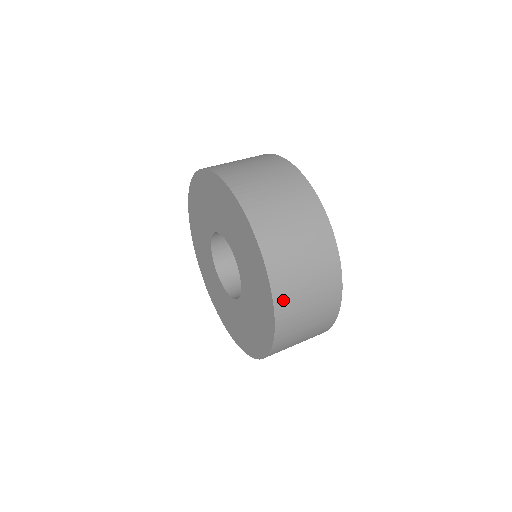
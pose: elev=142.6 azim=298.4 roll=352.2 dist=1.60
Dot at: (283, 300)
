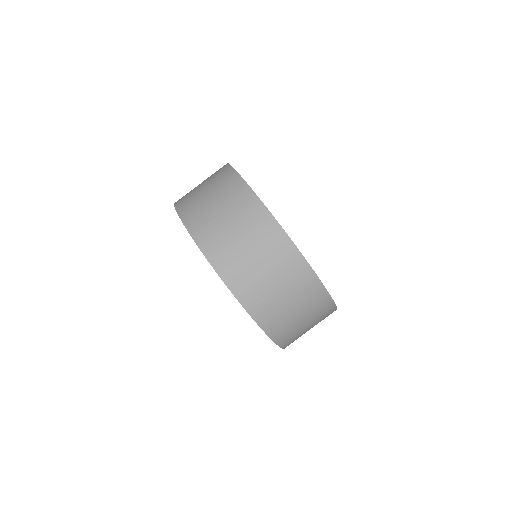
Dot at: (274, 327)
